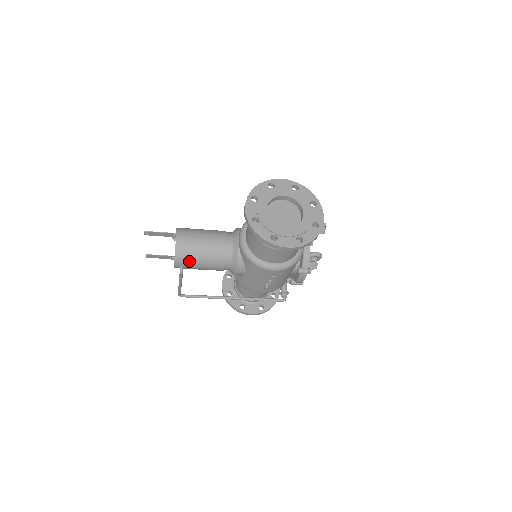
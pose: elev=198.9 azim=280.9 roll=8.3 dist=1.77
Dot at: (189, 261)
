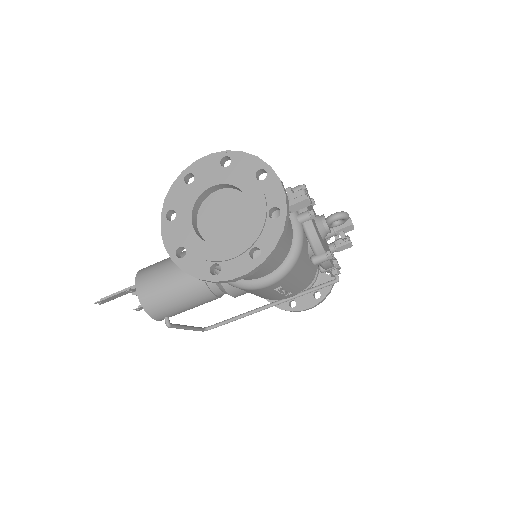
Dot at: (168, 310)
